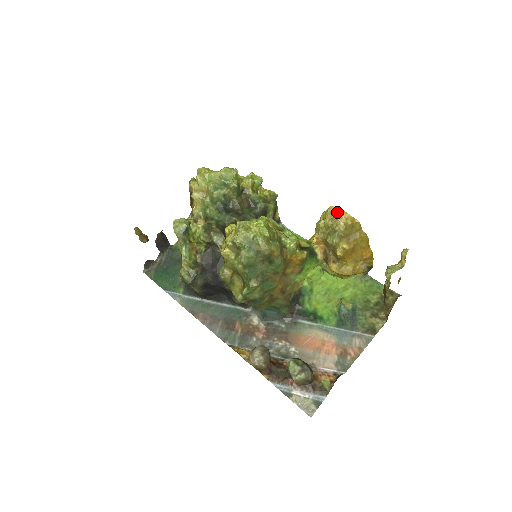
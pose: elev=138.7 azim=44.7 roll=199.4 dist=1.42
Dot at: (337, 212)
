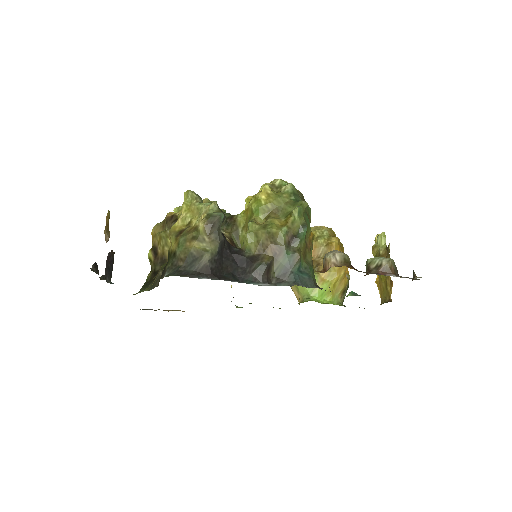
Dot at: (316, 226)
